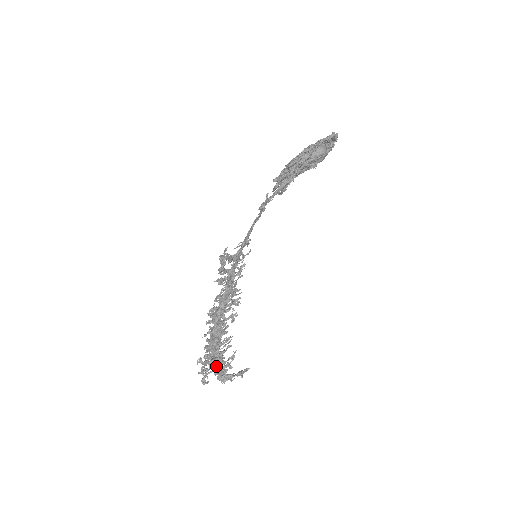
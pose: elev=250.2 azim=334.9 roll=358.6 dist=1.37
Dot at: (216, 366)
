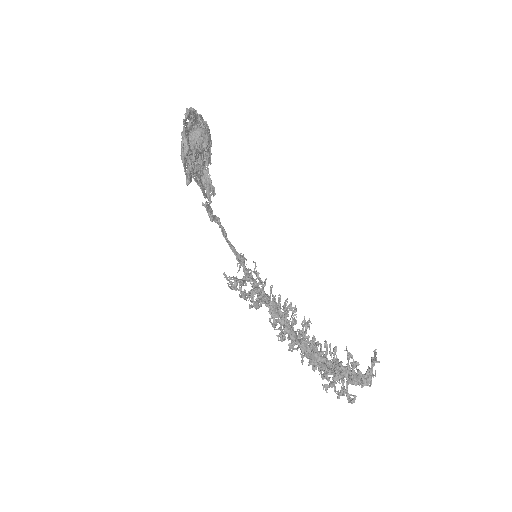
Dot at: occluded
